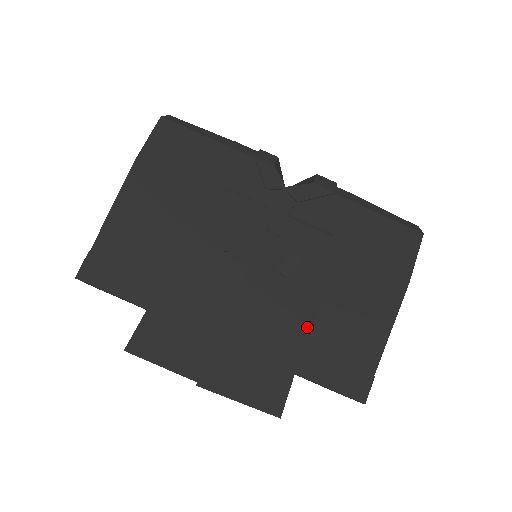
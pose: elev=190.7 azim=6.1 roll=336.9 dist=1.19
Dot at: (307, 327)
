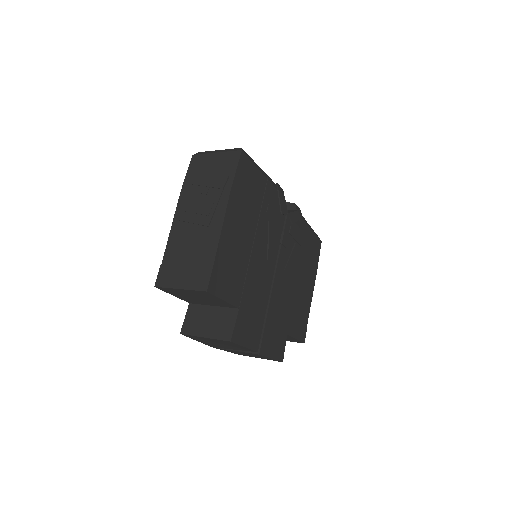
Dot at: (291, 305)
